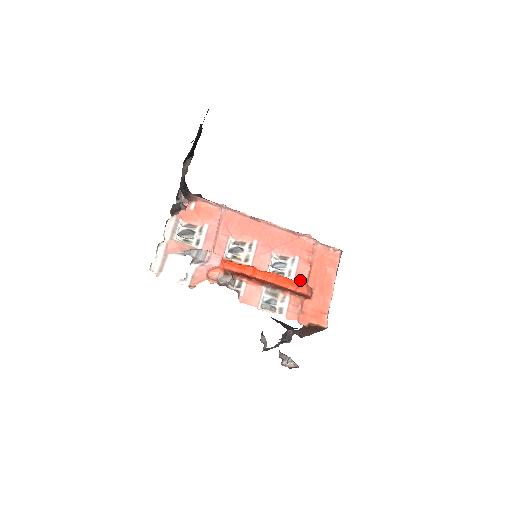
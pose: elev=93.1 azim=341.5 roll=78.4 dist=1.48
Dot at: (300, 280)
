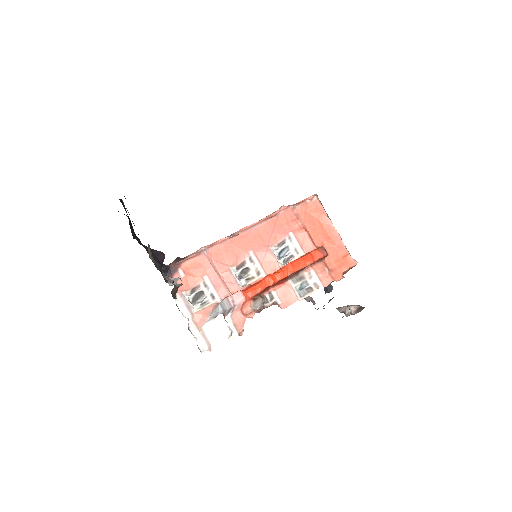
Dot at: (308, 249)
